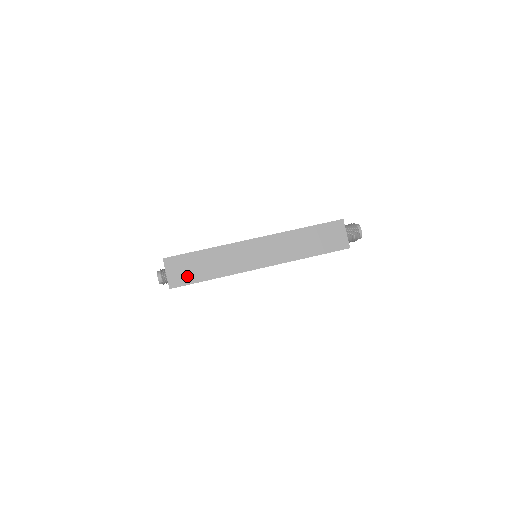
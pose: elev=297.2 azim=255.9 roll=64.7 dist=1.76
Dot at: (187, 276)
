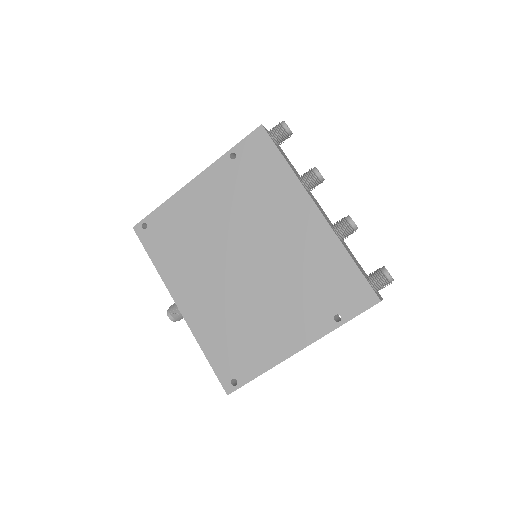
Dot at: occluded
